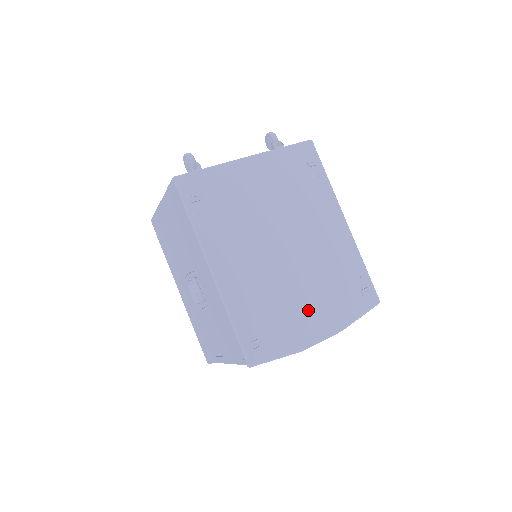
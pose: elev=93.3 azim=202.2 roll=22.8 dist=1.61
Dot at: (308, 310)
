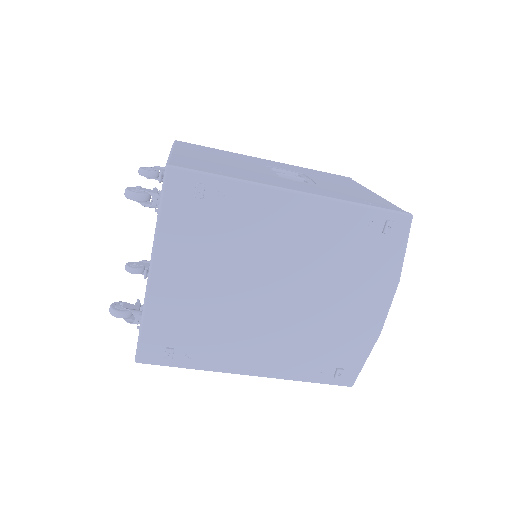
Dot at: (352, 307)
